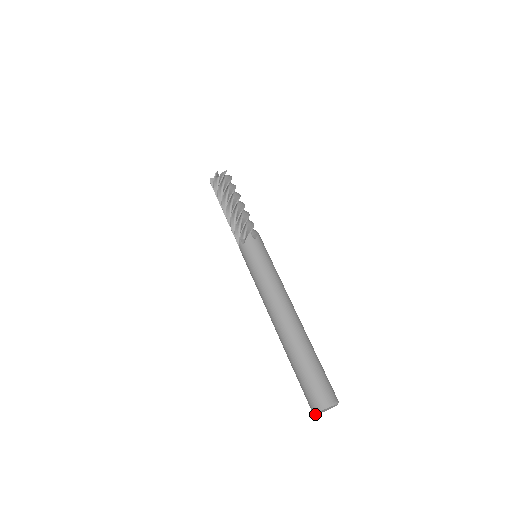
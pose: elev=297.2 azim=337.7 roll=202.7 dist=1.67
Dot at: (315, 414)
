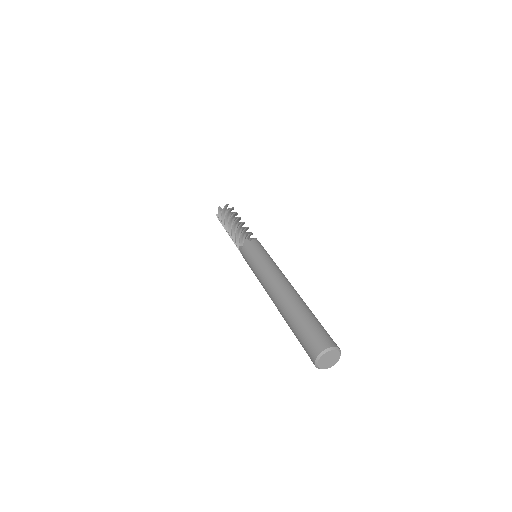
Dot at: (318, 367)
